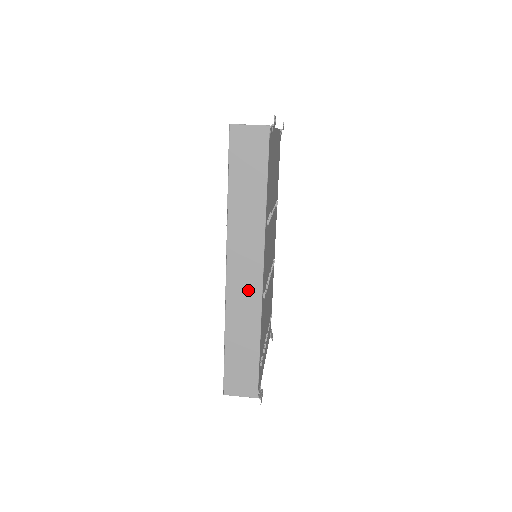
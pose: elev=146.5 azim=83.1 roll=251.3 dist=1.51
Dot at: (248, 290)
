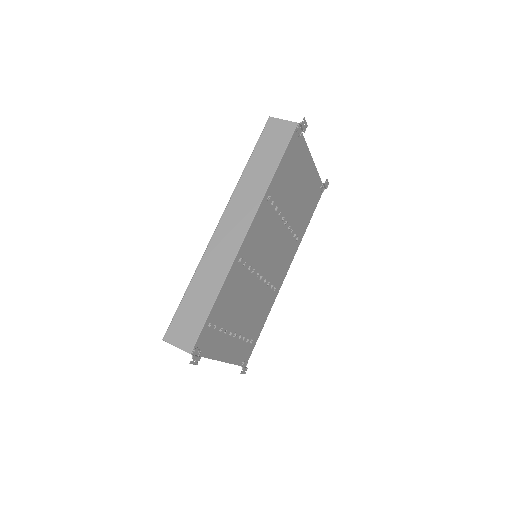
Dot at: (228, 244)
